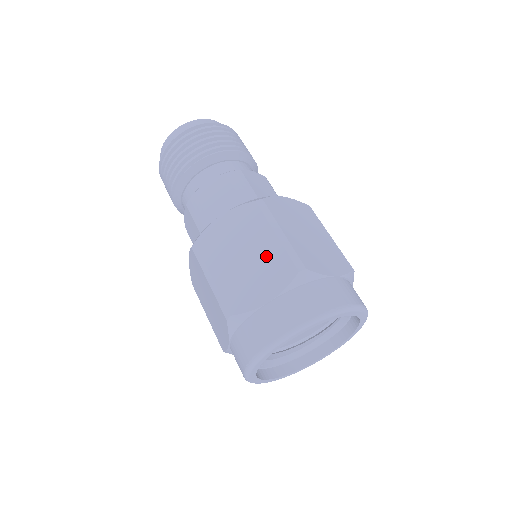
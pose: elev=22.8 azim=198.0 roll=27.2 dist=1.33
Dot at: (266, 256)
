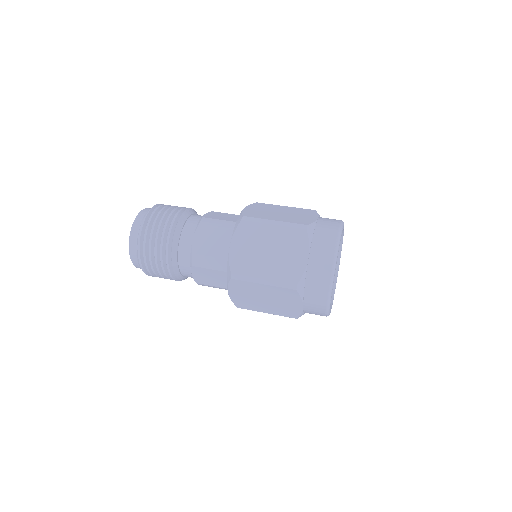
Dot at: (292, 210)
